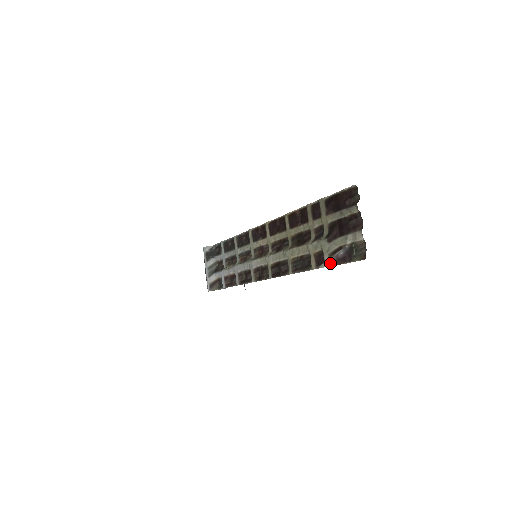
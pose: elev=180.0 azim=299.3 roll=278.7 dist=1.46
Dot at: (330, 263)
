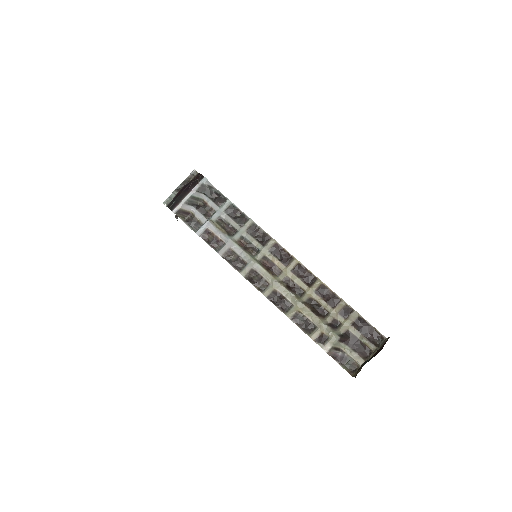
Dot at: (329, 352)
